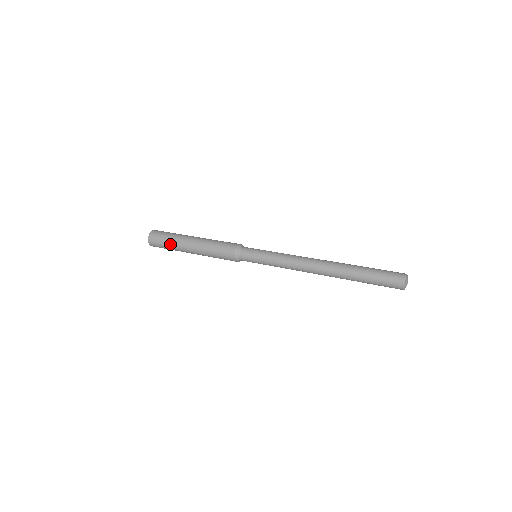
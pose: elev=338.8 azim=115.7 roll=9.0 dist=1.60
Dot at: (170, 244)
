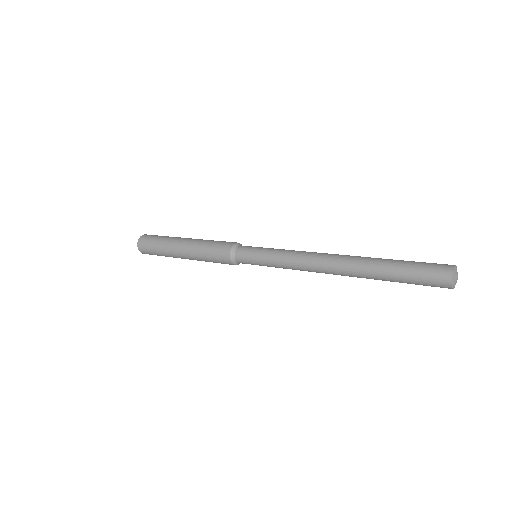
Dot at: (160, 252)
